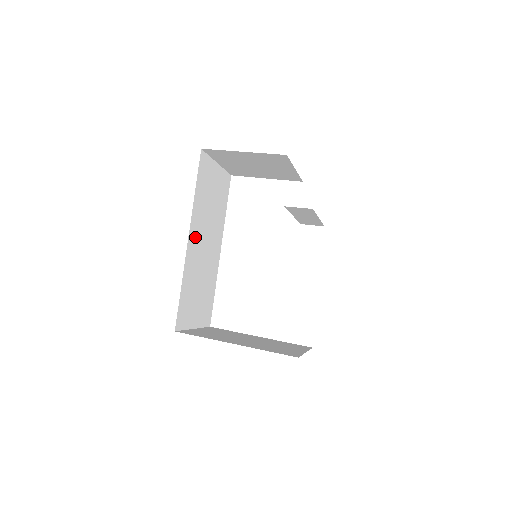
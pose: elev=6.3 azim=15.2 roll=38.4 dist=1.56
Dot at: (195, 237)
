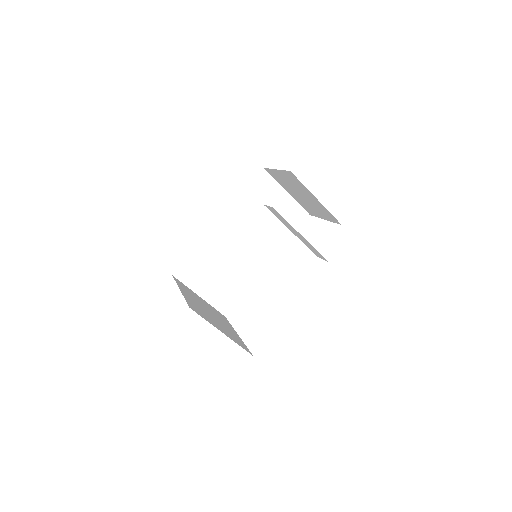
Dot at: (229, 227)
